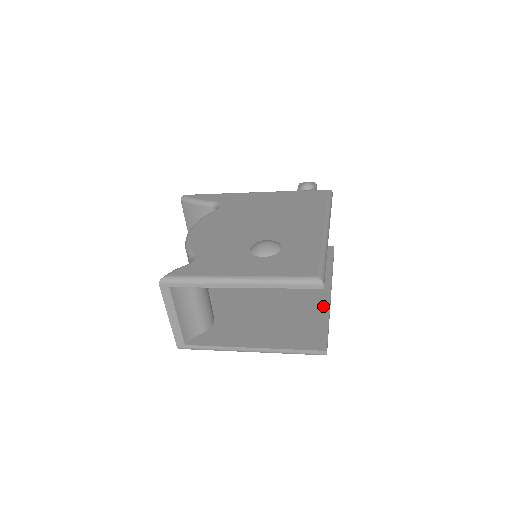
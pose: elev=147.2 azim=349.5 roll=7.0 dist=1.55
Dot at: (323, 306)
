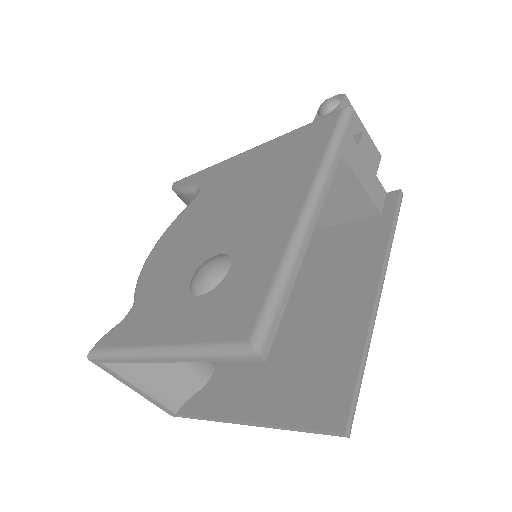
Dot at: (358, 327)
